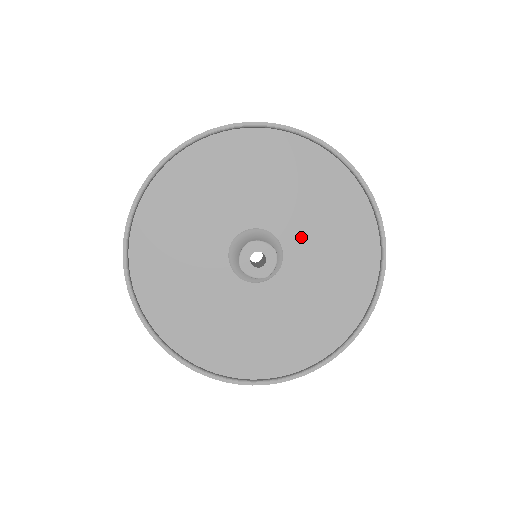
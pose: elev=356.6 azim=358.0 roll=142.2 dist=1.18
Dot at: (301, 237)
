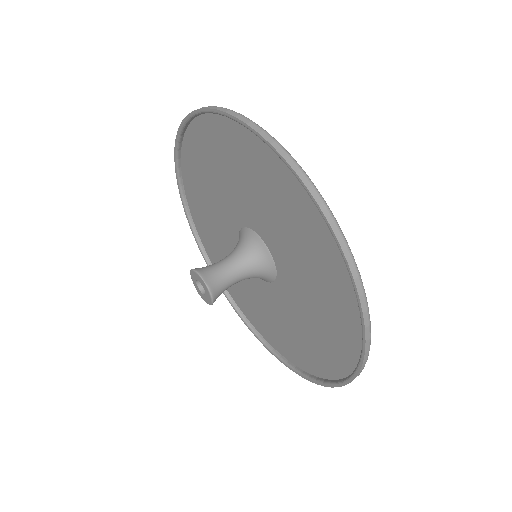
Dot at: (287, 303)
